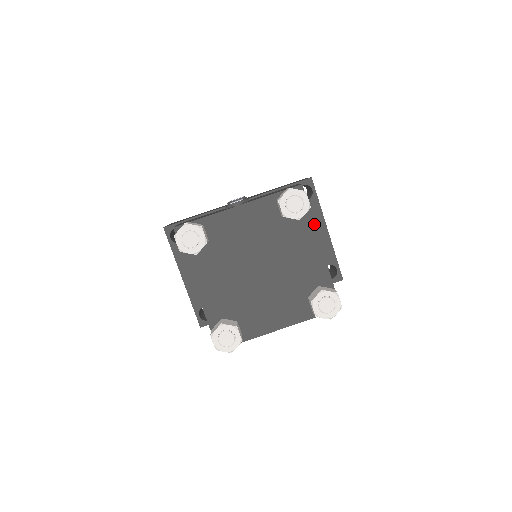
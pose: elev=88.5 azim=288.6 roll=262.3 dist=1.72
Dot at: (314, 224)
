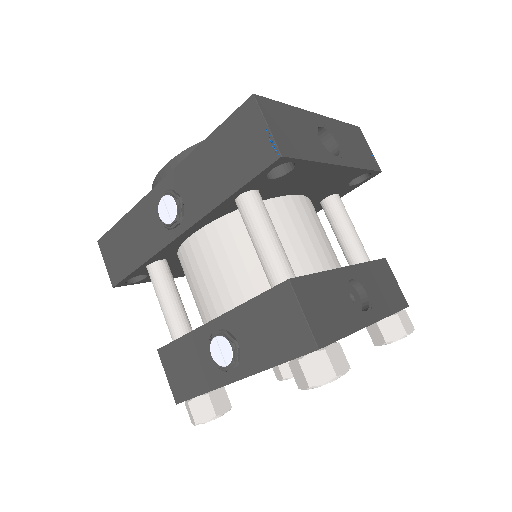
Dot at: occluded
